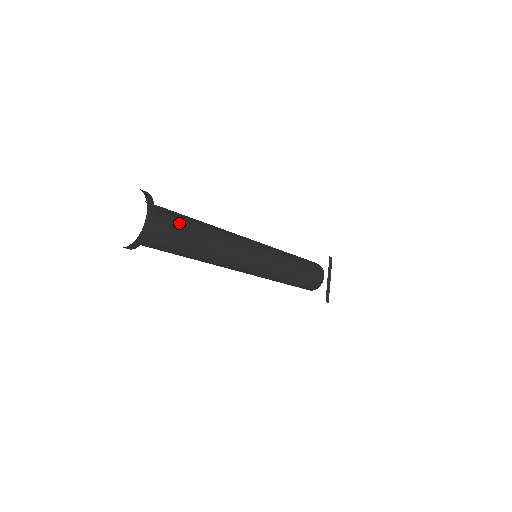
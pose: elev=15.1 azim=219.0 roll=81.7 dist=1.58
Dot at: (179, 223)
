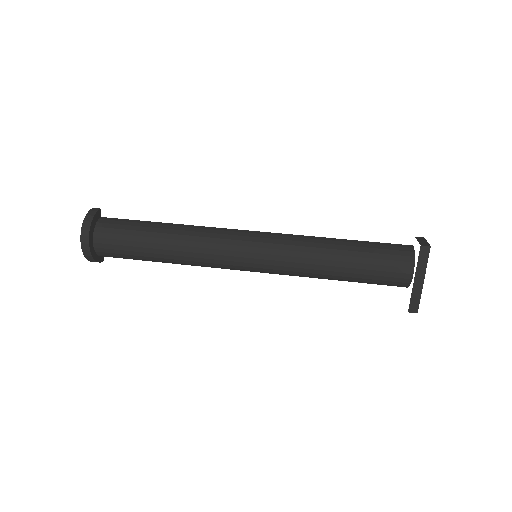
Dot at: (127, 239)
